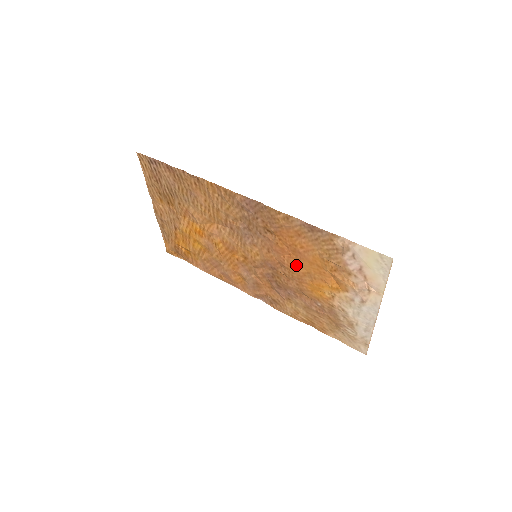
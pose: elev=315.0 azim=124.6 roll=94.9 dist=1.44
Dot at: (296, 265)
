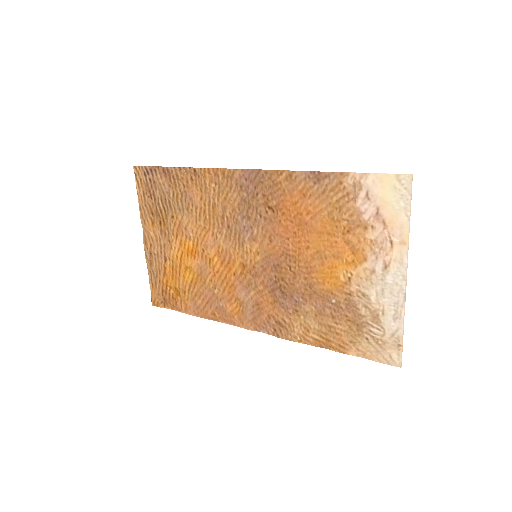
Dot at: (303, 246)
